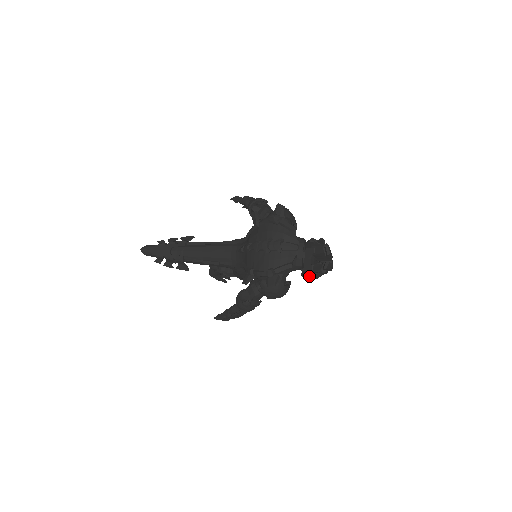
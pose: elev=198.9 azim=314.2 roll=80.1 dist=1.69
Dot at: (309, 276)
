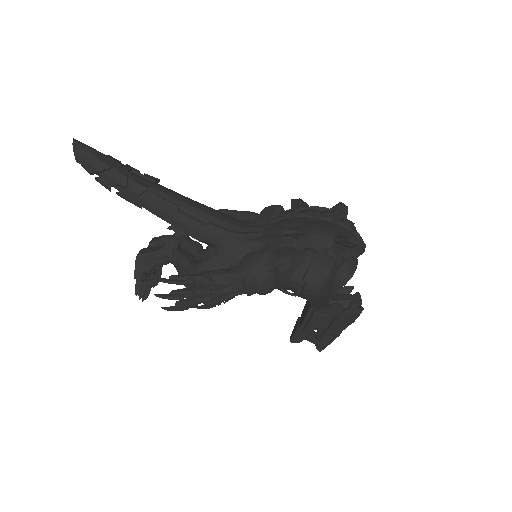
Dot at: (339, 306)
